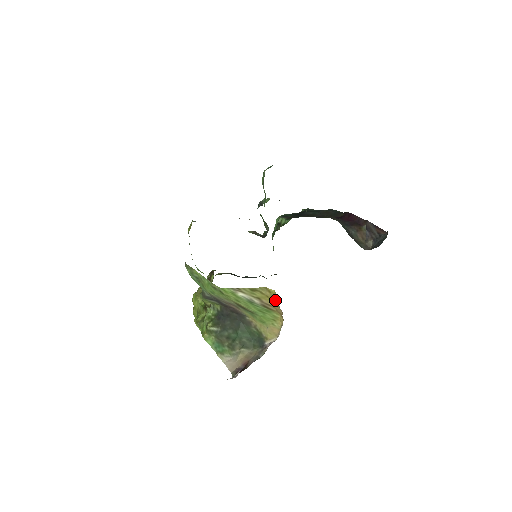
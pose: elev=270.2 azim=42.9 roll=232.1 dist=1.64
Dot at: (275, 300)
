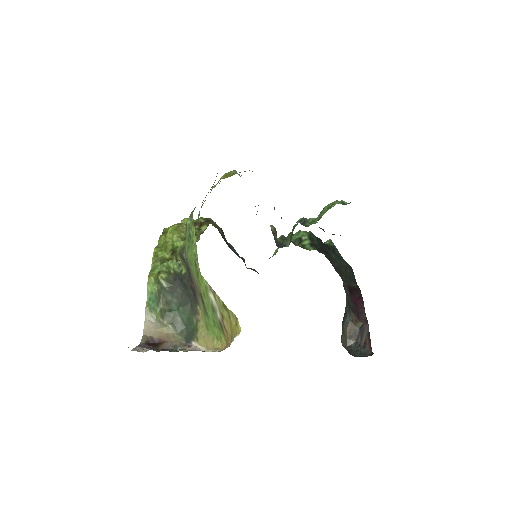
Dot at: (234, 334)
